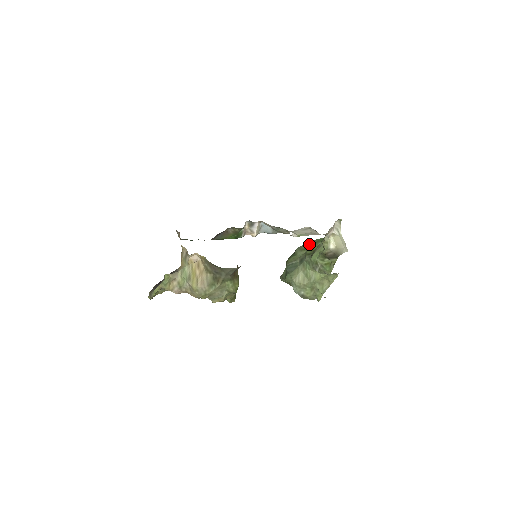
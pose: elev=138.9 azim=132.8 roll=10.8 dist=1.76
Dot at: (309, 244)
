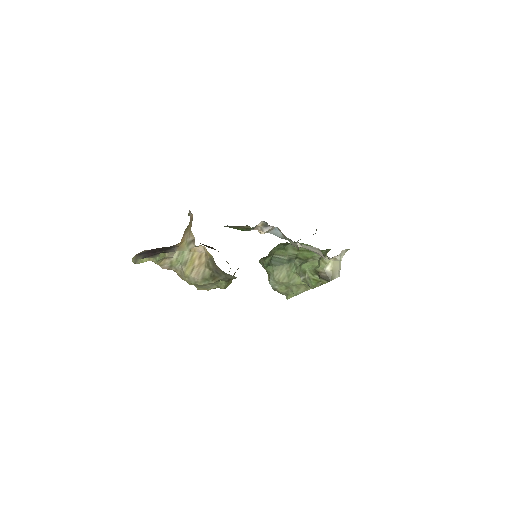
Dot at: occluded
